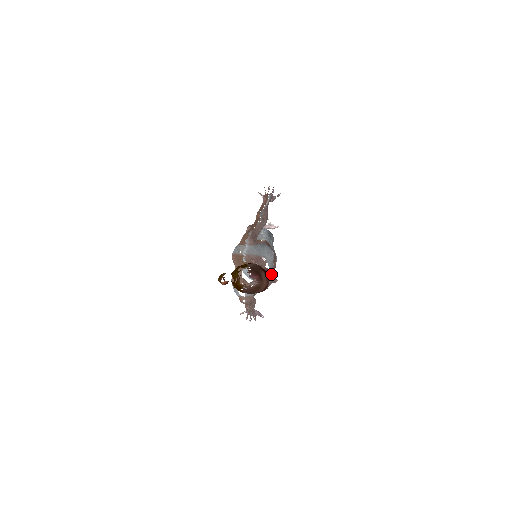
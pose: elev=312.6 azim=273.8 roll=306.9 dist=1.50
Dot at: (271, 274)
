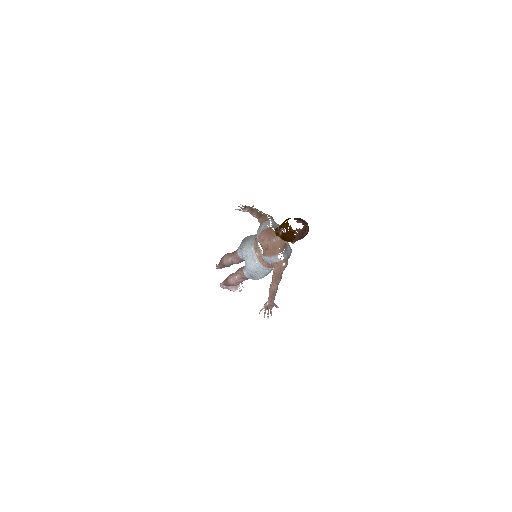
Dot at: occluded
